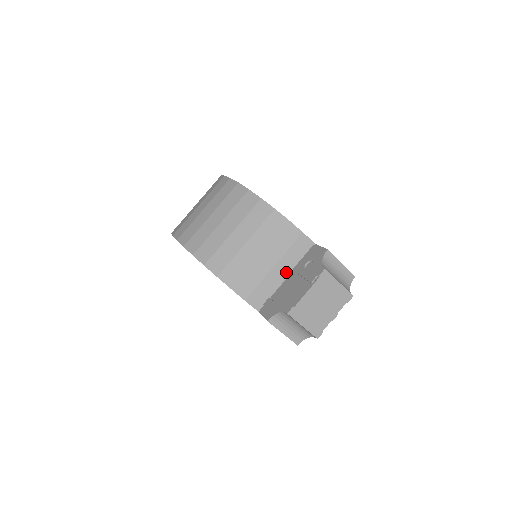
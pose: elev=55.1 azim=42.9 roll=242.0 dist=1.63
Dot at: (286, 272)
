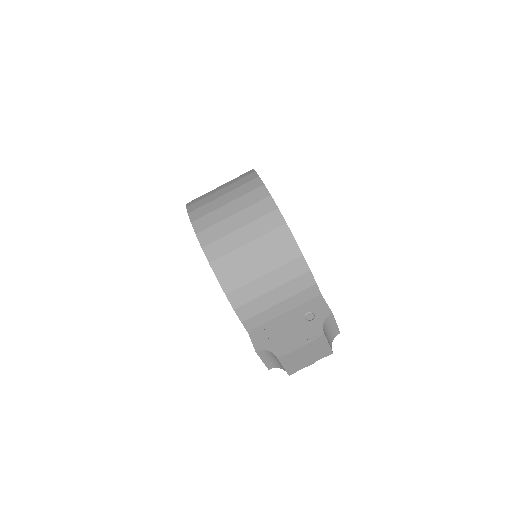
Dot at: (286, 309)
